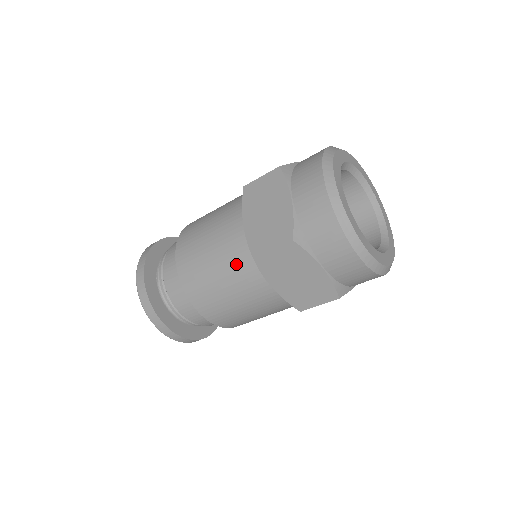
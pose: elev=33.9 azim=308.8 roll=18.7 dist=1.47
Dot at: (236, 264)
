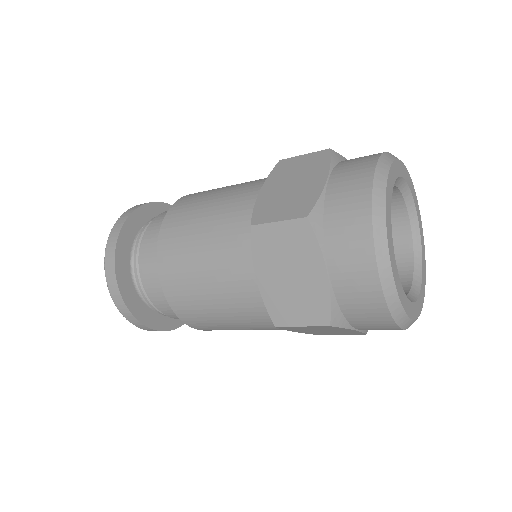
Dot at: (229, 233)
